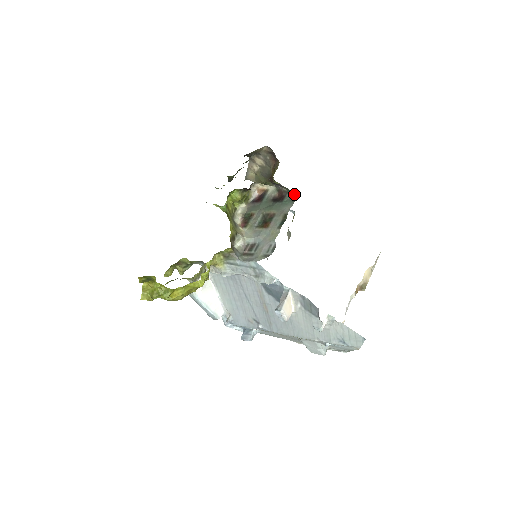
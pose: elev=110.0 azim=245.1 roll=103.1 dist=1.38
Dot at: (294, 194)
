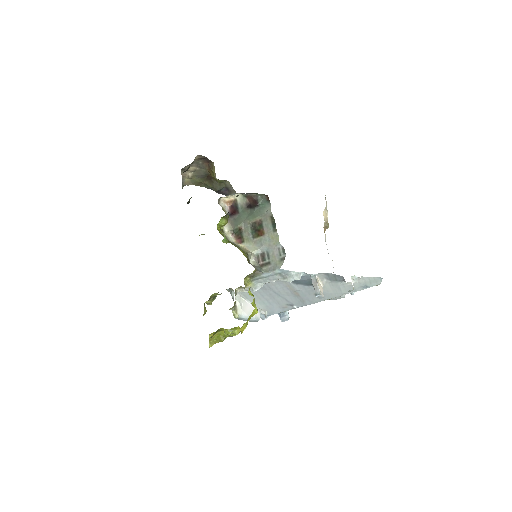
Dot at: (265, 195)
